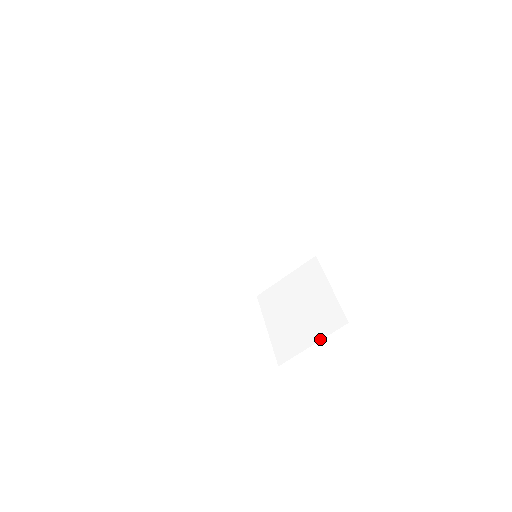
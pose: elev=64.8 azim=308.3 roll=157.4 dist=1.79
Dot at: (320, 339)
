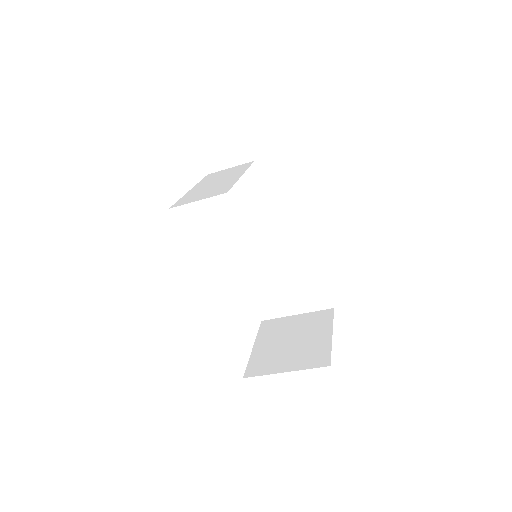
Dot at: (305, 312)
